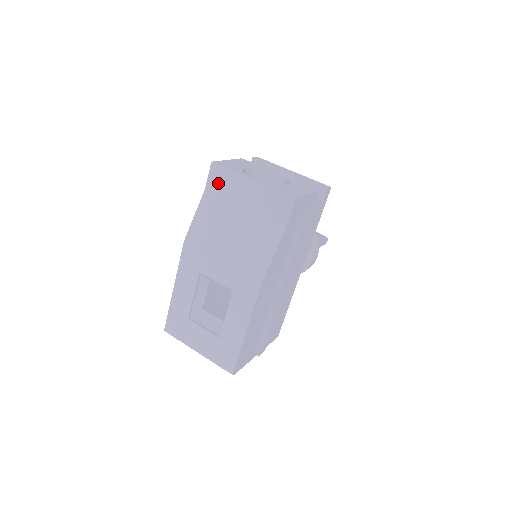
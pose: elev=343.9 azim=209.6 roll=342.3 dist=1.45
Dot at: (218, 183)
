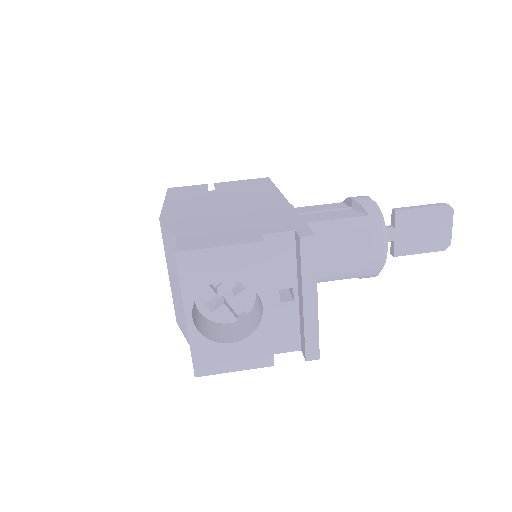
Dot at: occluded
